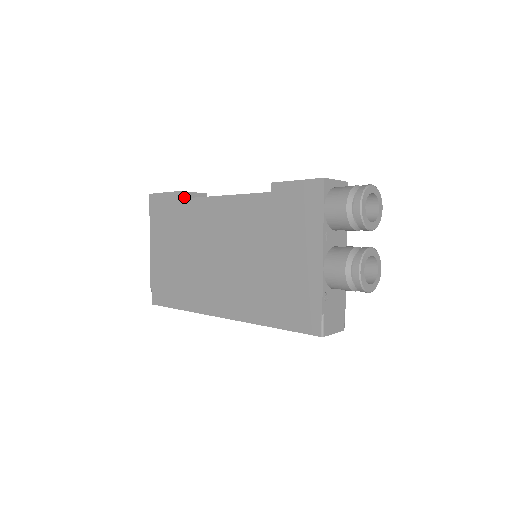
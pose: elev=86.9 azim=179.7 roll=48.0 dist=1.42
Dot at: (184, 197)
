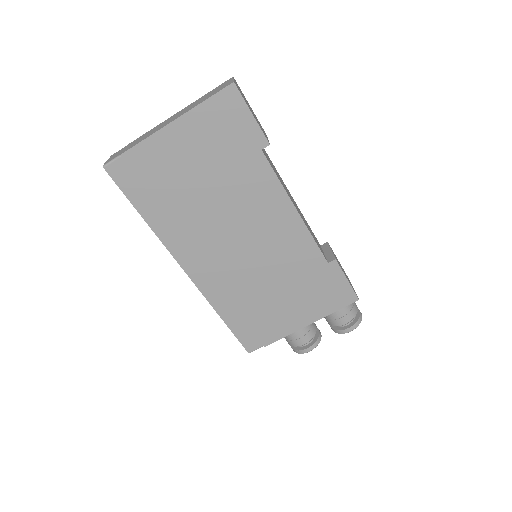
Dot at: (263, 147)
